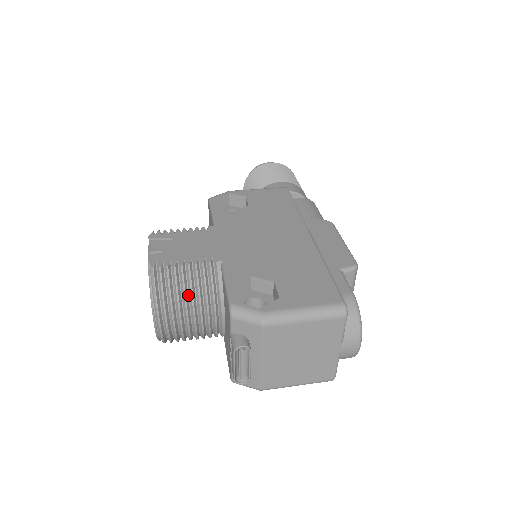
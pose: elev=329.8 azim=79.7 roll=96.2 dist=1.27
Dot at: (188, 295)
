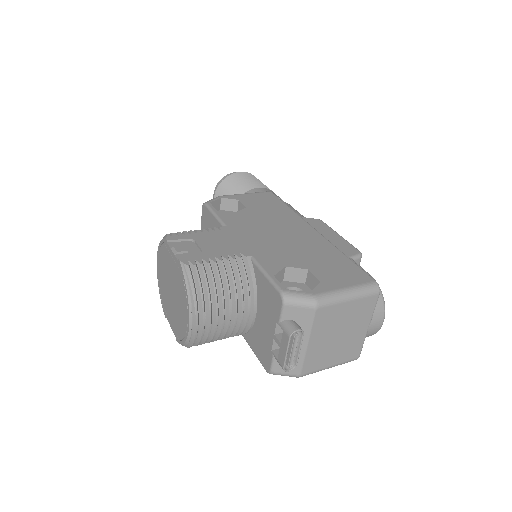
Dot at: (223, 291)
